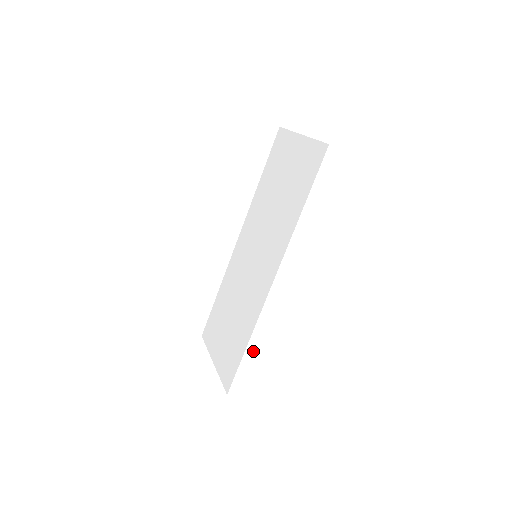
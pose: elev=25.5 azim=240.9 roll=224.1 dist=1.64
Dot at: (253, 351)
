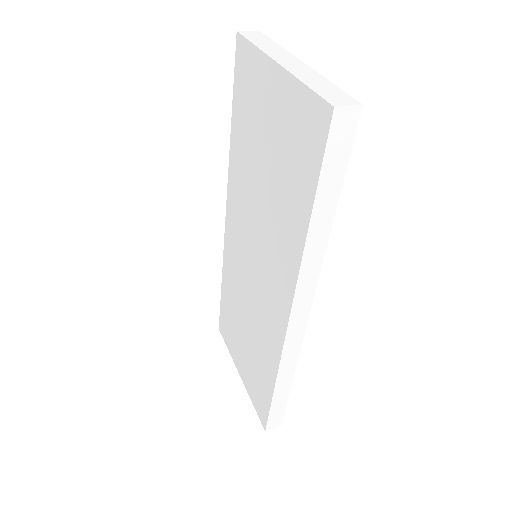
Dot at: (284, 390)
